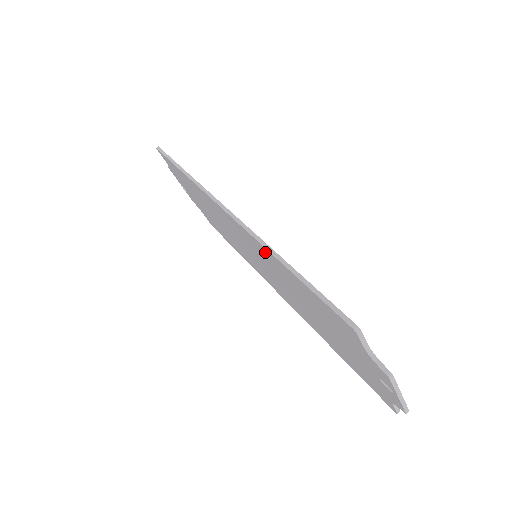
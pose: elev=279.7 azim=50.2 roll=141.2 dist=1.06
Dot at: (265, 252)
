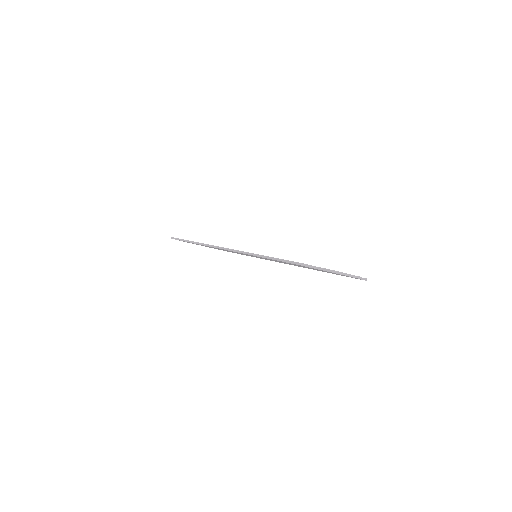
Dot at: occluded
